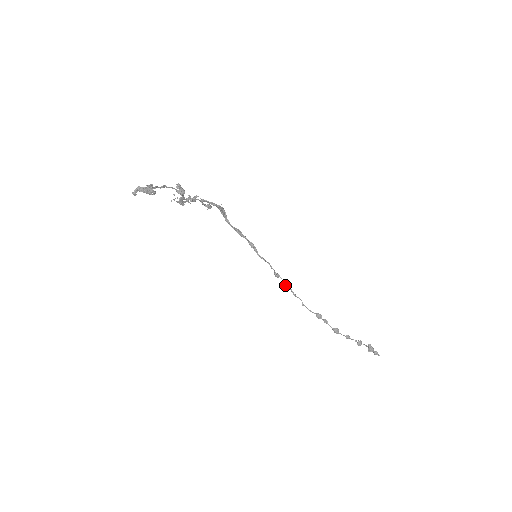
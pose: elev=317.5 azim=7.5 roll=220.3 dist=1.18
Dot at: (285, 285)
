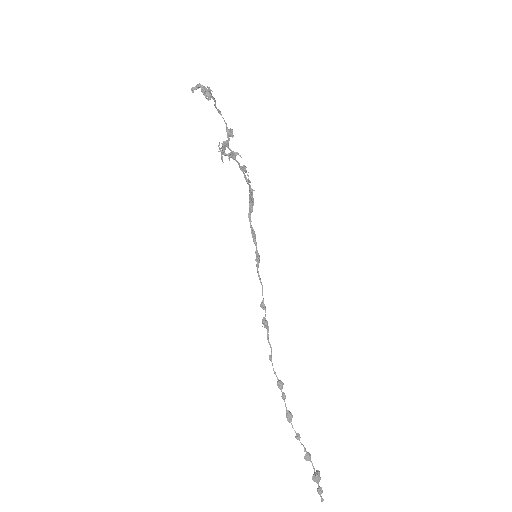
Dot at: (265, 321)
